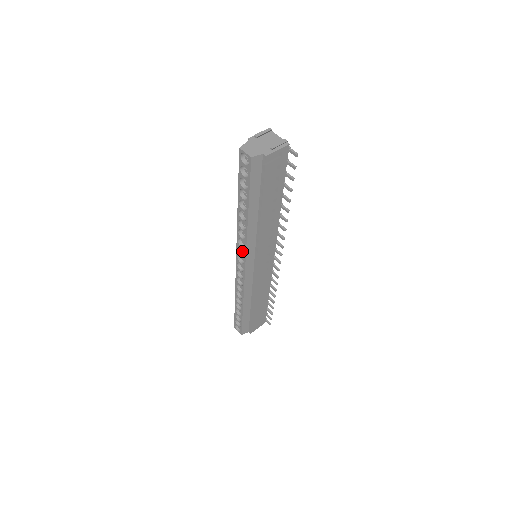
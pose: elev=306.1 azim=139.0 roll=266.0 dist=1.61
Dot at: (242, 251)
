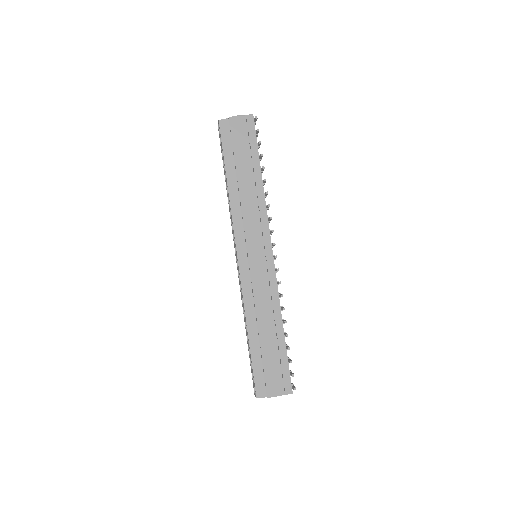
Dot at: occluded
